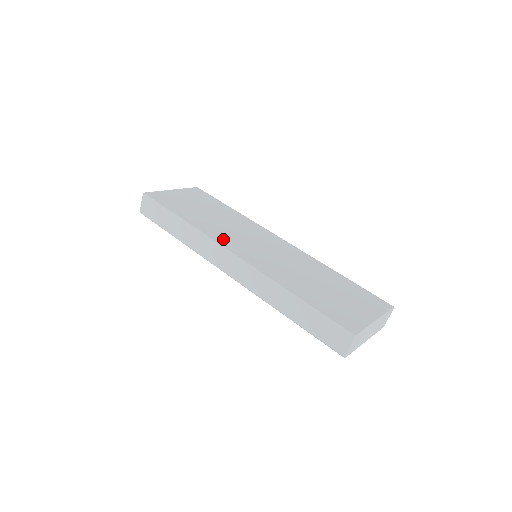
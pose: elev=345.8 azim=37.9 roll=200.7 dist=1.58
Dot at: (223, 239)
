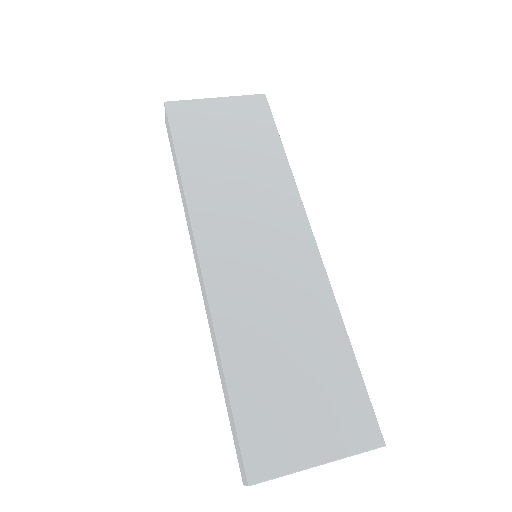
Dot at: (208, 224)
